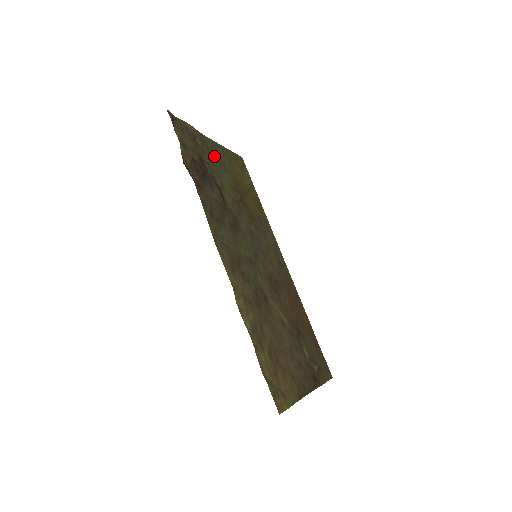
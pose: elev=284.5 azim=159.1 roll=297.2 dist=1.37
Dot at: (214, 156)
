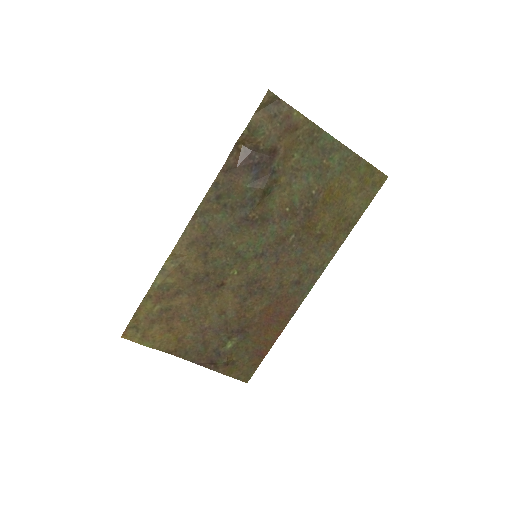
Dot at: (315, 156)
